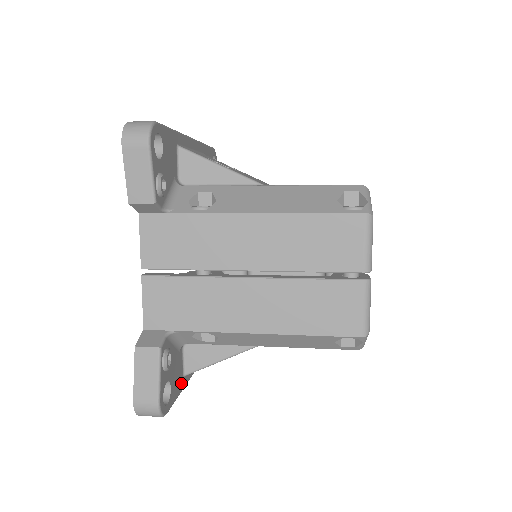
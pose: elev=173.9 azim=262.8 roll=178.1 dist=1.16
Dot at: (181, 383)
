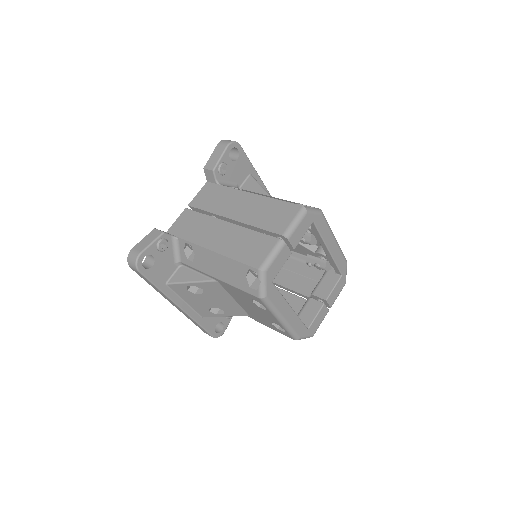
Dot at: (162, 283)
